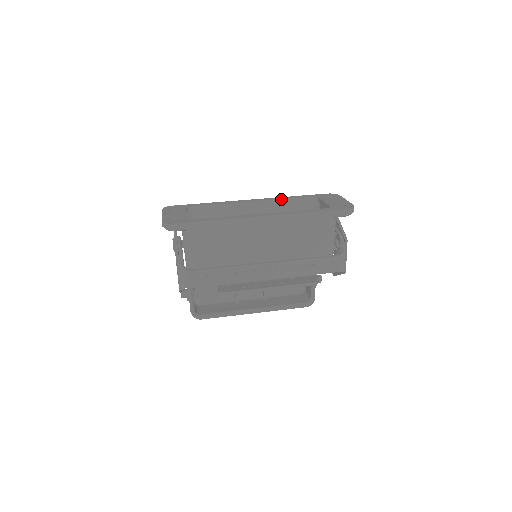
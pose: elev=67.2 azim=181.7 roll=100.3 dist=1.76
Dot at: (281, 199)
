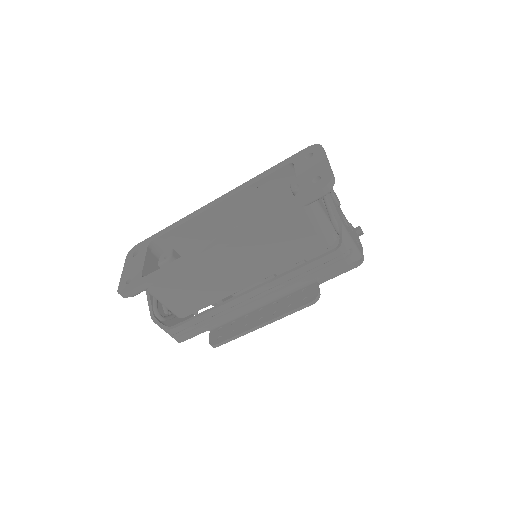
Dot at: (247, 186)
